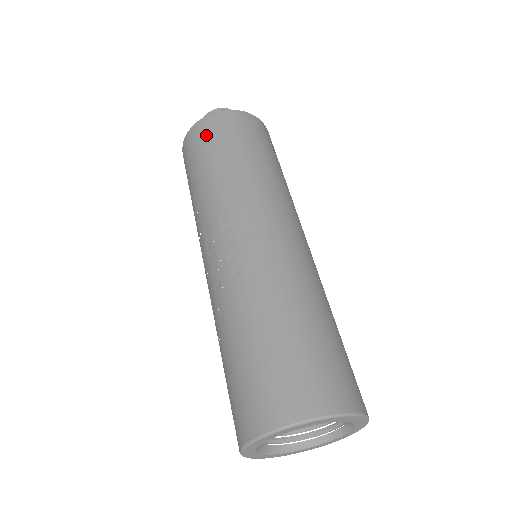
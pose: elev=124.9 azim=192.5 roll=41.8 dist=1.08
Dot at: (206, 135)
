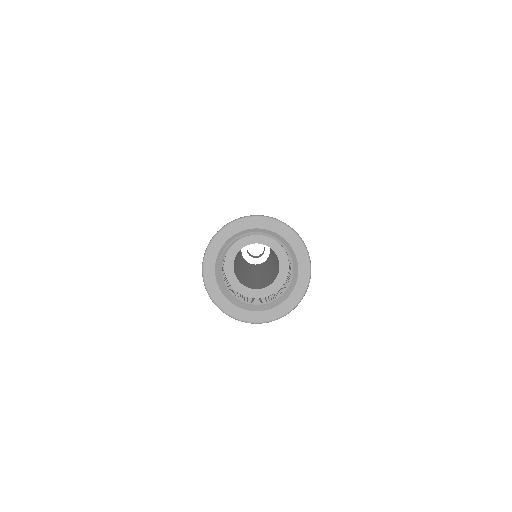
Dot at: occluded
